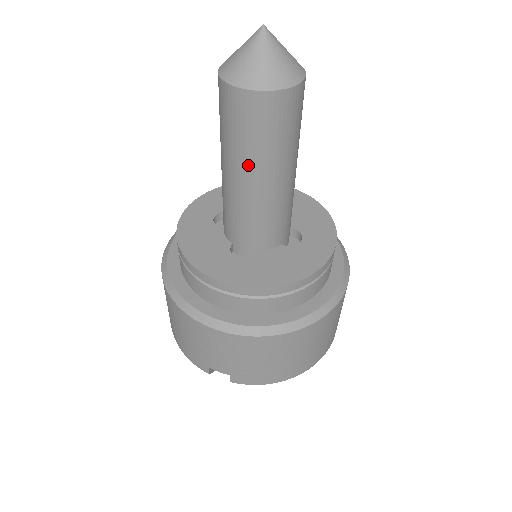
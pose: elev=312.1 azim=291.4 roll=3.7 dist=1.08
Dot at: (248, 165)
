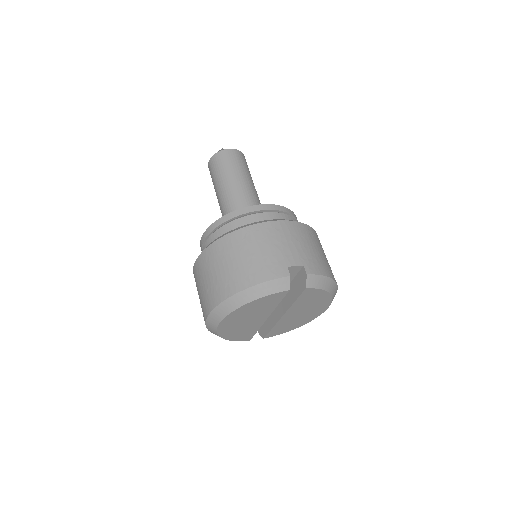
Dot at: (242, 177)
